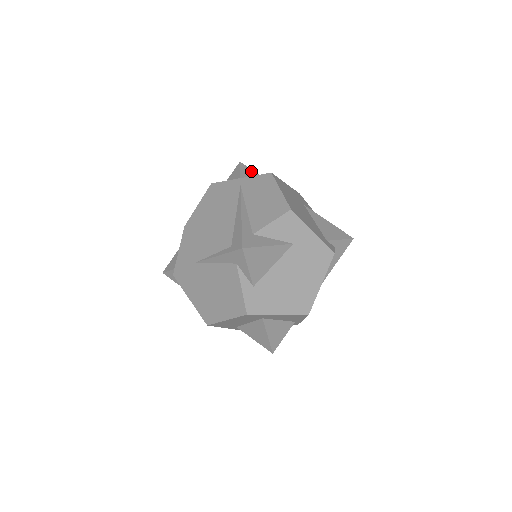
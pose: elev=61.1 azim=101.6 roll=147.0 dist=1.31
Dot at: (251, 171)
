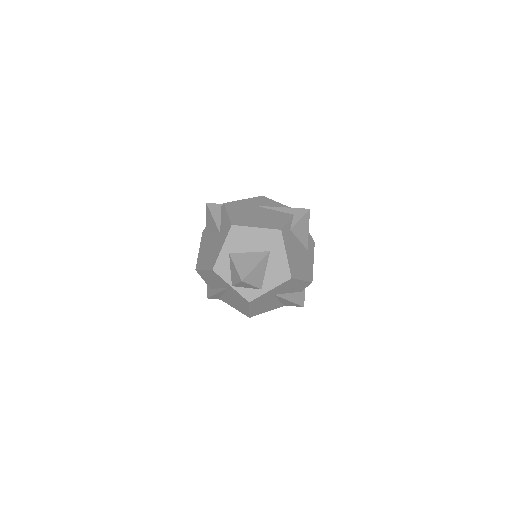
Dot at: occluded
